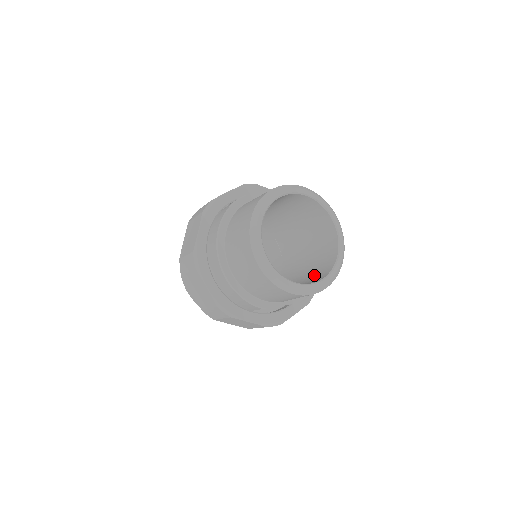
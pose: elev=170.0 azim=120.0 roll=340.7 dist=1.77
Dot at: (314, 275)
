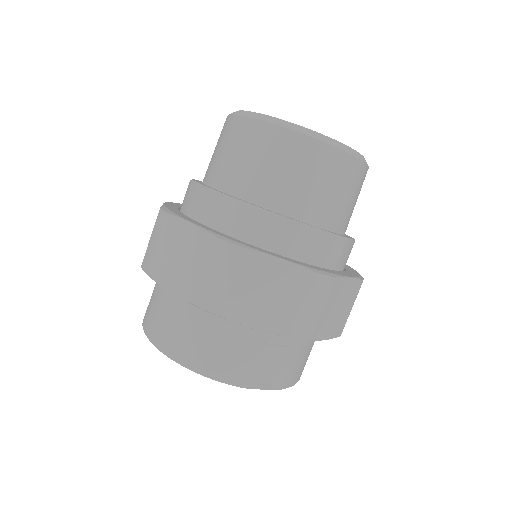
Dot at: occluded
